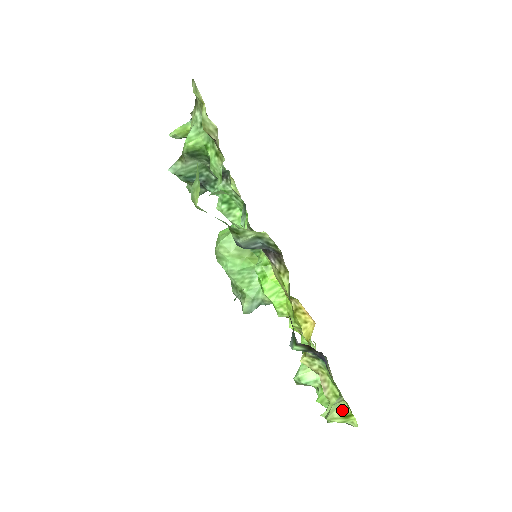
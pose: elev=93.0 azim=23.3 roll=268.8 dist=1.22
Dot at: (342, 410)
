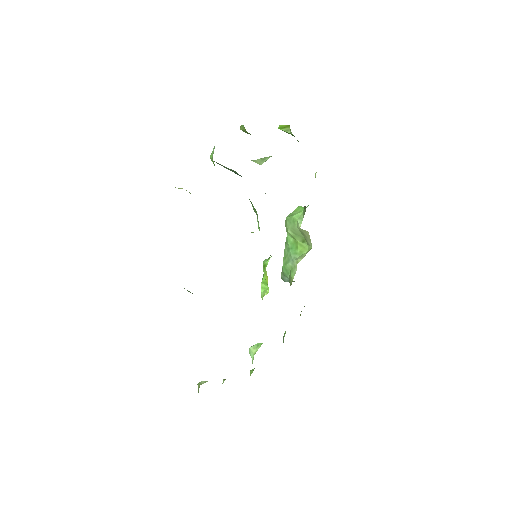
Dot at: (198, 388)
